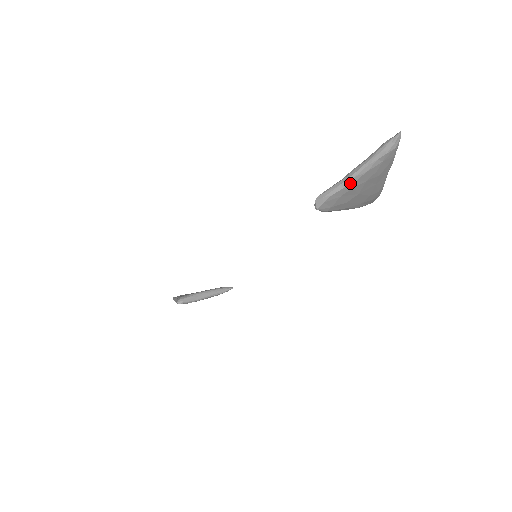
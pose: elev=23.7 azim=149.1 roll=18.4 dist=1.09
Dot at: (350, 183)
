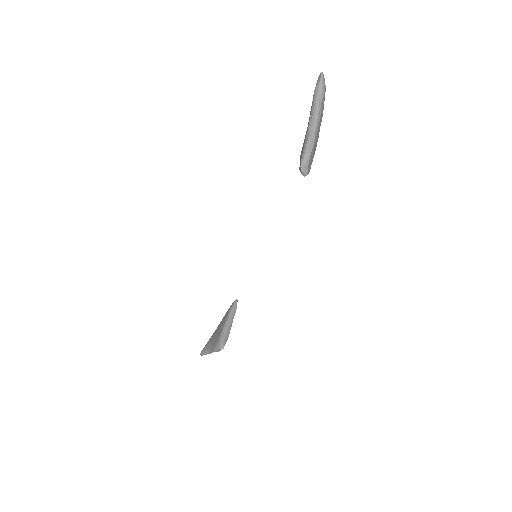
Dot at: (315, 137)
